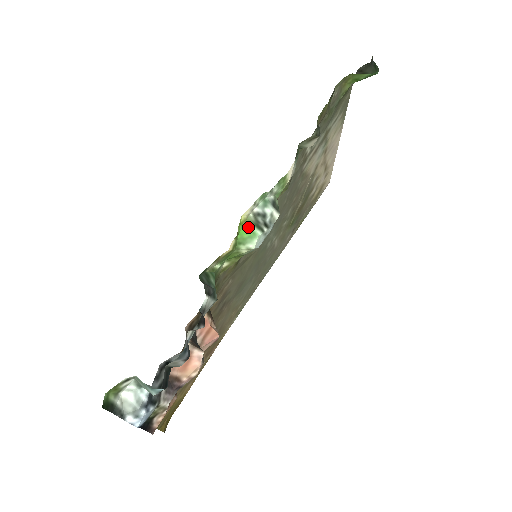
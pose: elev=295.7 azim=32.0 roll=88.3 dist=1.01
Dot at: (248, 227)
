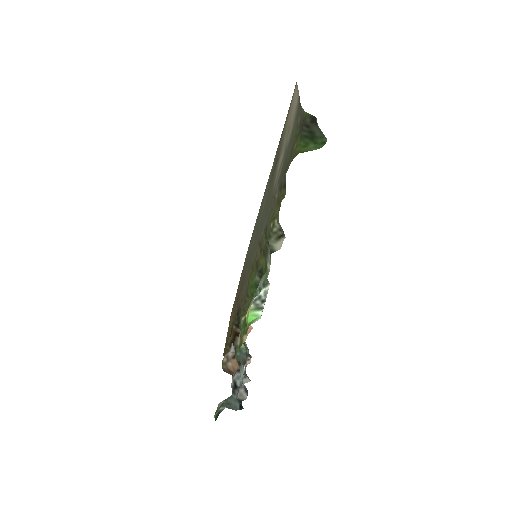
Dot at: (252, 314)
